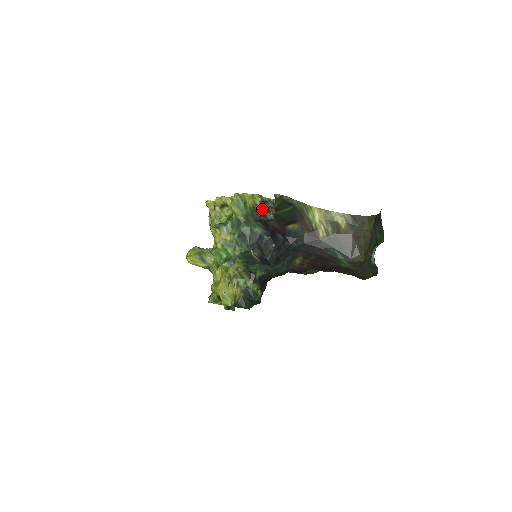
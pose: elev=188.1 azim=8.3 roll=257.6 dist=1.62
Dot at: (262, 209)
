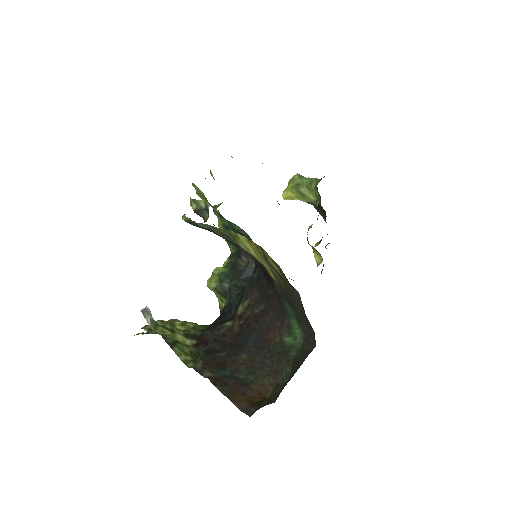
Dot at: occluded
